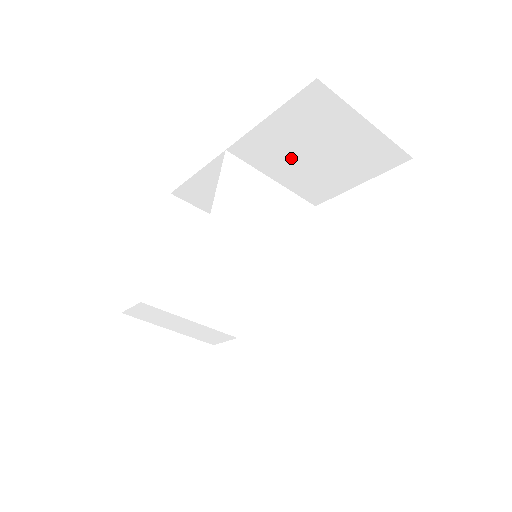
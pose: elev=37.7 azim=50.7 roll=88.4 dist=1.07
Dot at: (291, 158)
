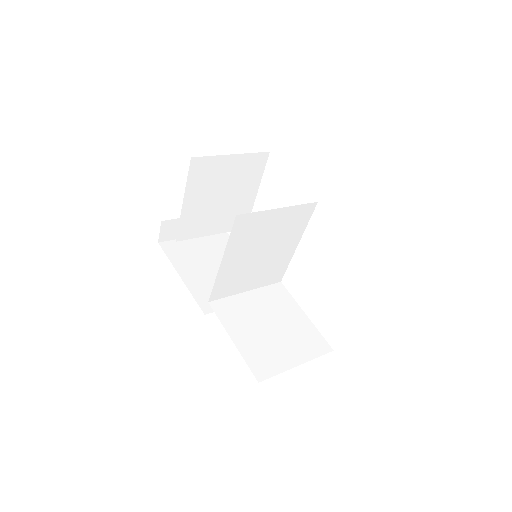
Dot at: occluded
